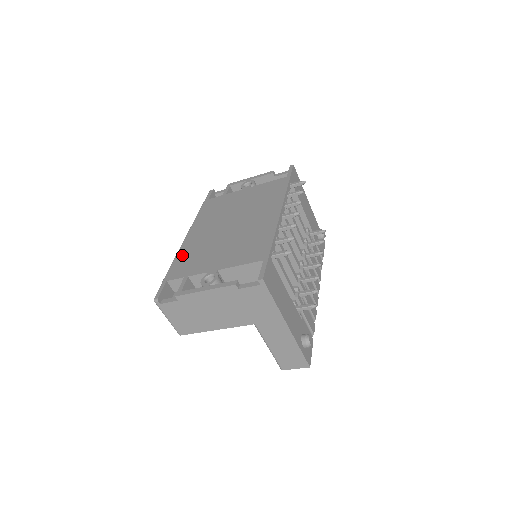
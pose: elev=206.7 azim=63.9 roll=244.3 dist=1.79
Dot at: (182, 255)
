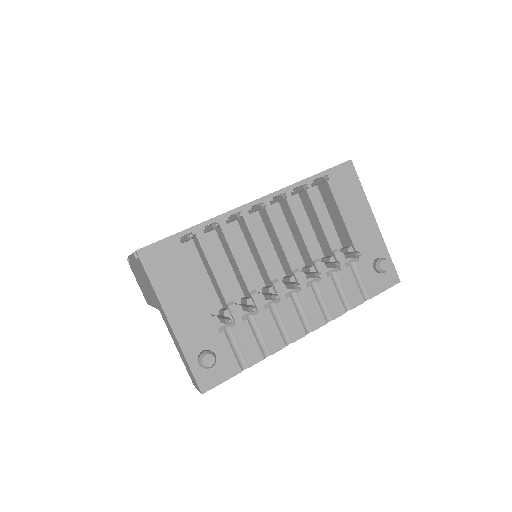
Dot at: occluded
